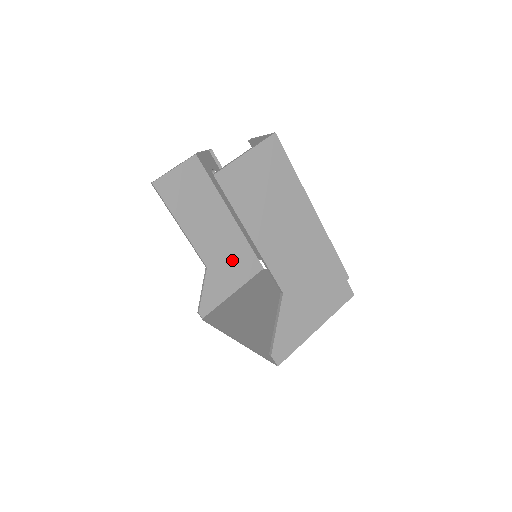
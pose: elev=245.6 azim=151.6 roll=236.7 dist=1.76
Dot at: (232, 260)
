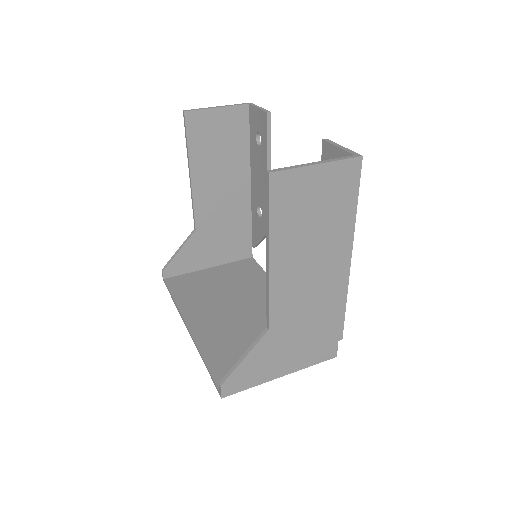
Dot at: (225, 234)
